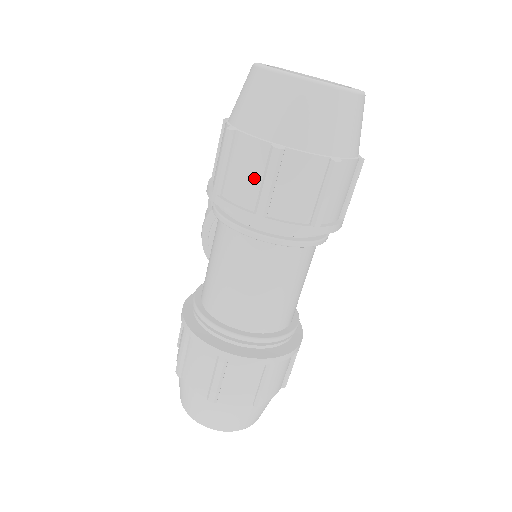
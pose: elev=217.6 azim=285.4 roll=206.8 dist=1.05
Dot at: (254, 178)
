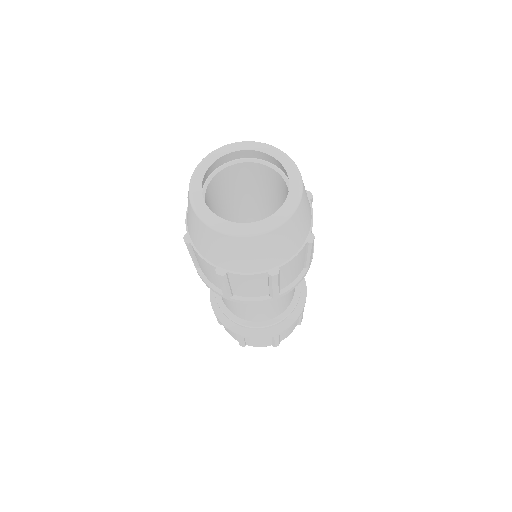
Dot at: (214, 277)
